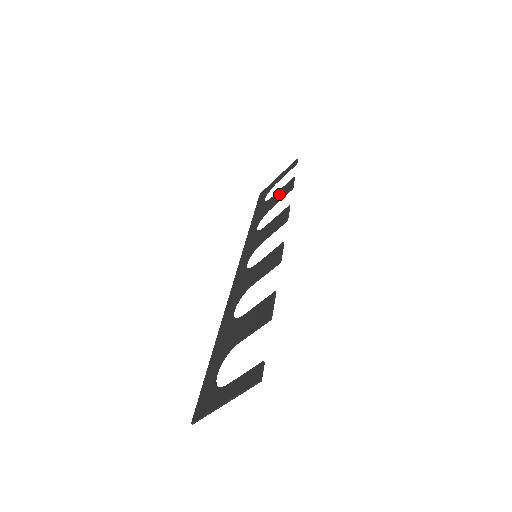
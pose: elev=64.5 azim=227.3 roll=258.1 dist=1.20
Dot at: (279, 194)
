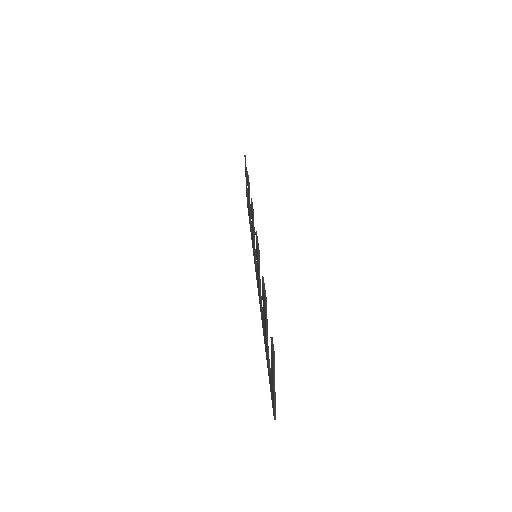
Dot at: (248, 194)
